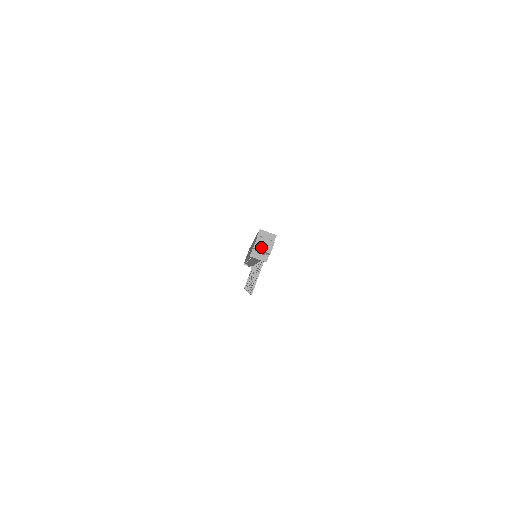
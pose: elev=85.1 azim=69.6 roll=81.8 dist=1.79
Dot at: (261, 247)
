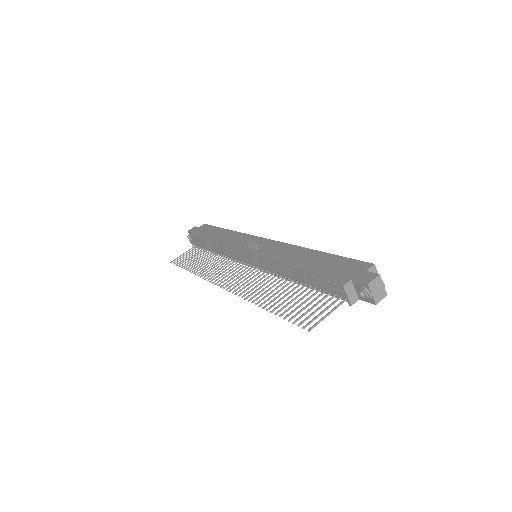
Dot at: (374, 290)
